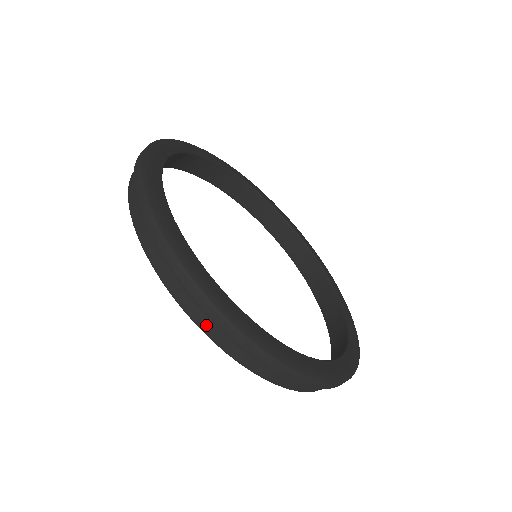
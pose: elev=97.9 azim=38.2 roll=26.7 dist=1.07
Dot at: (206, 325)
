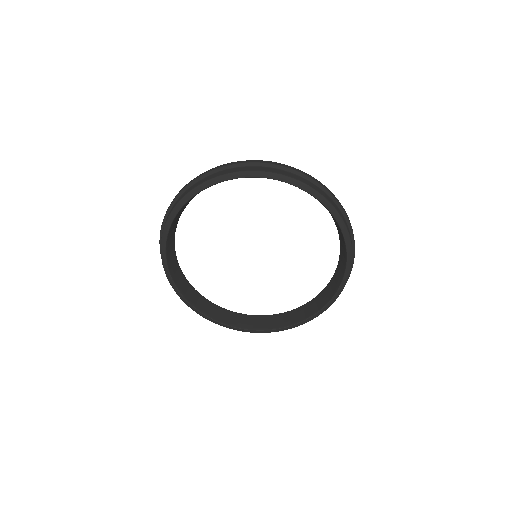
Dot at: (282, 172)
